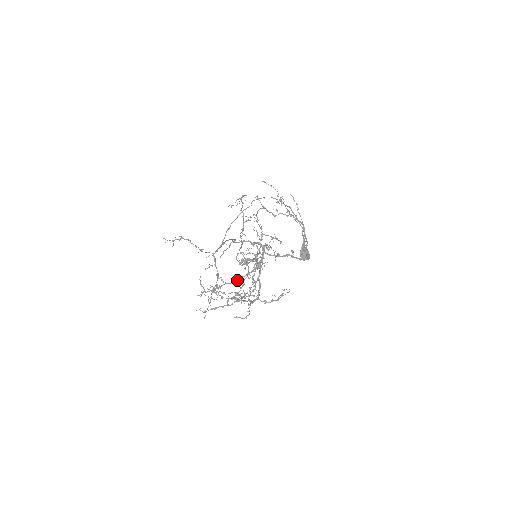
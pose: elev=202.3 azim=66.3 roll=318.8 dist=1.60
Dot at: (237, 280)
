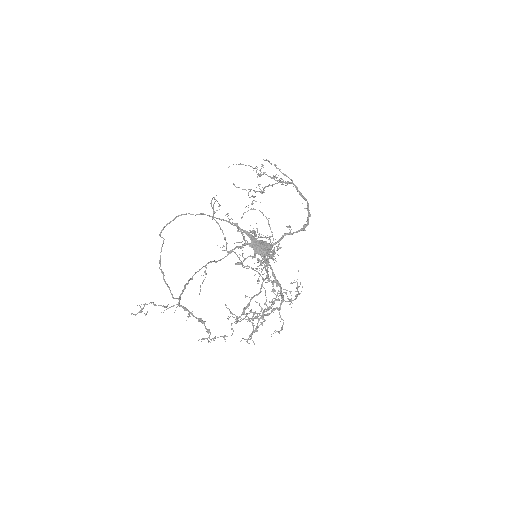
Dot at: (260, 288)
